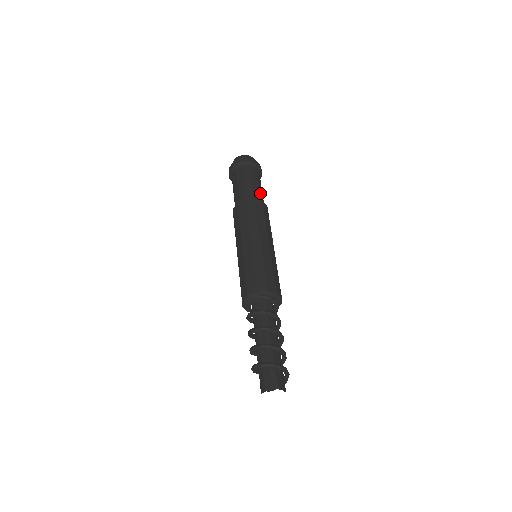
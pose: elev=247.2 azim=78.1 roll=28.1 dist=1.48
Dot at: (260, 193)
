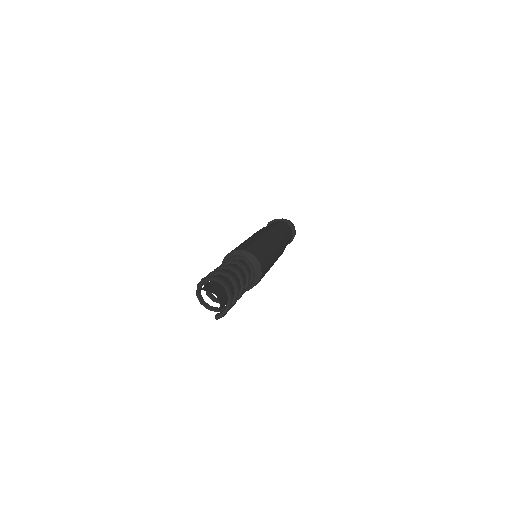
Dot at: (277, 227)
